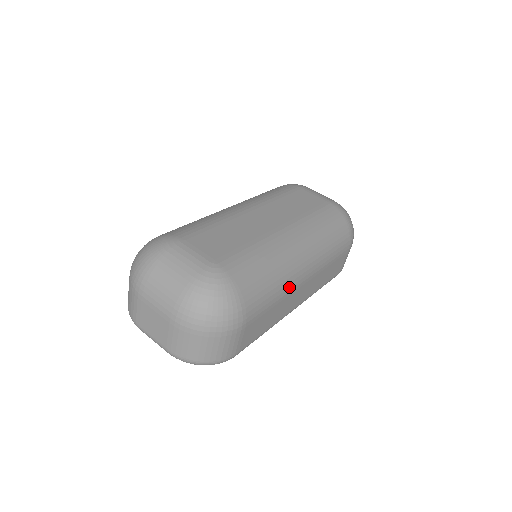
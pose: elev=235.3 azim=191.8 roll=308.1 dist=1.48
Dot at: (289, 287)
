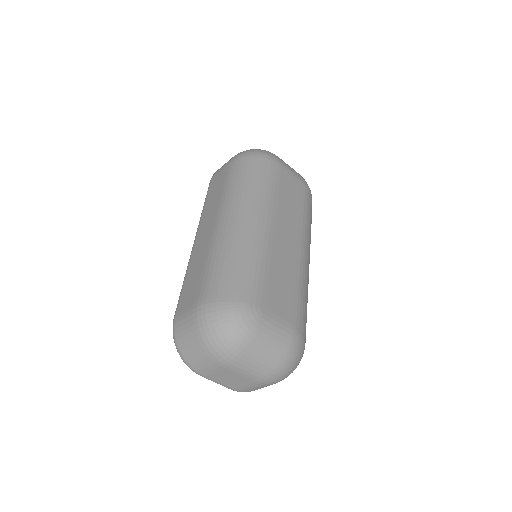
Dot at: occluded
